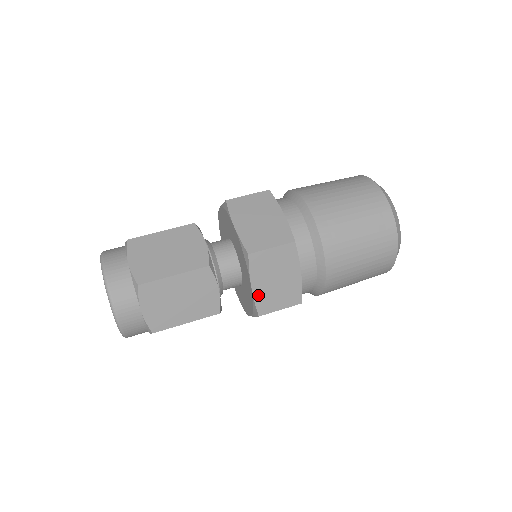
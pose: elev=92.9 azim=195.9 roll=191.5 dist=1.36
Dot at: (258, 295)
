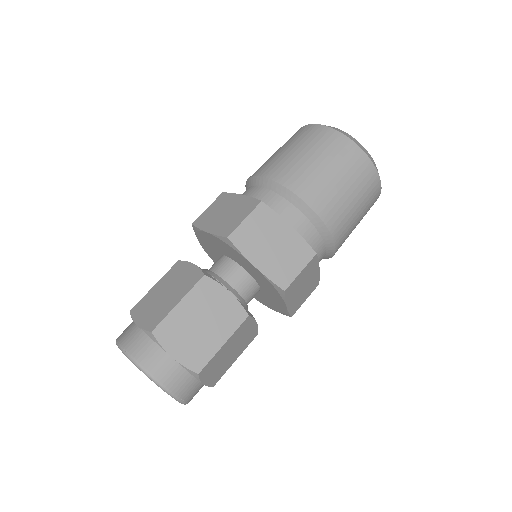
Dot at: (291, 307)
